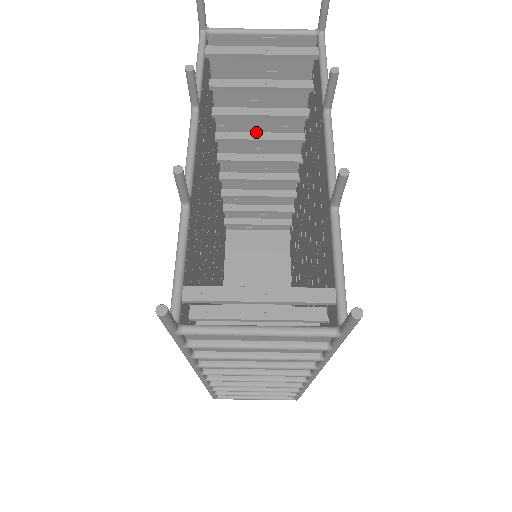
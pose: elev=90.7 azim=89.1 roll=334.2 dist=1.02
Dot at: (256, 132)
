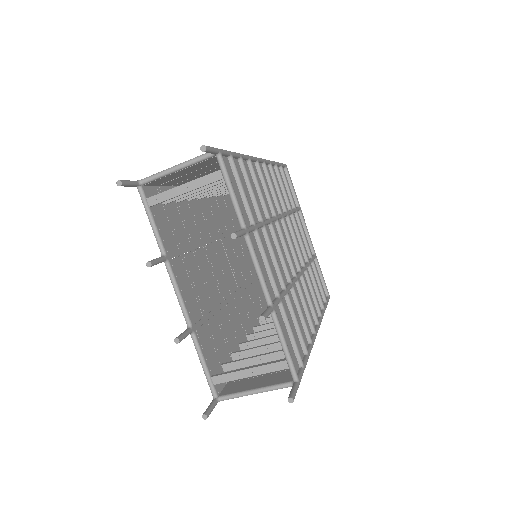
Dot at: occluded
